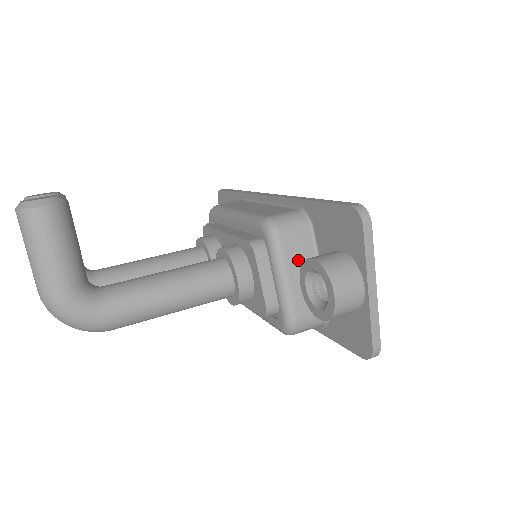
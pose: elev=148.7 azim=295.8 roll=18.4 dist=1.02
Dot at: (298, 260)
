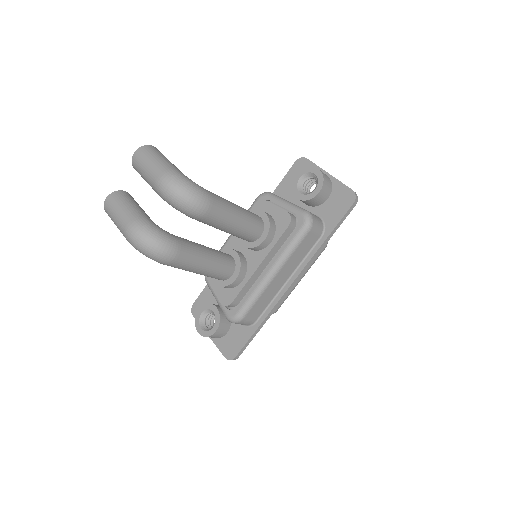
Dot at: occluded
